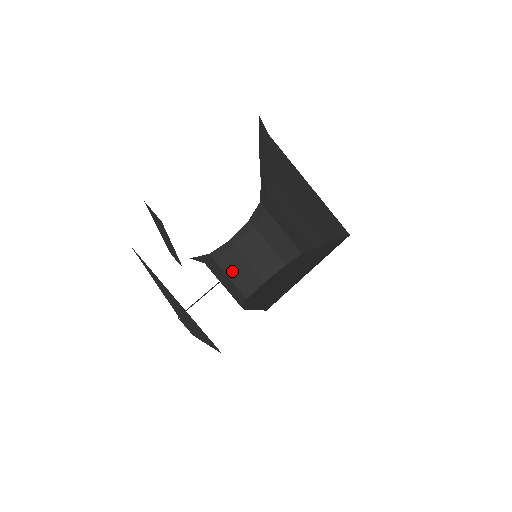
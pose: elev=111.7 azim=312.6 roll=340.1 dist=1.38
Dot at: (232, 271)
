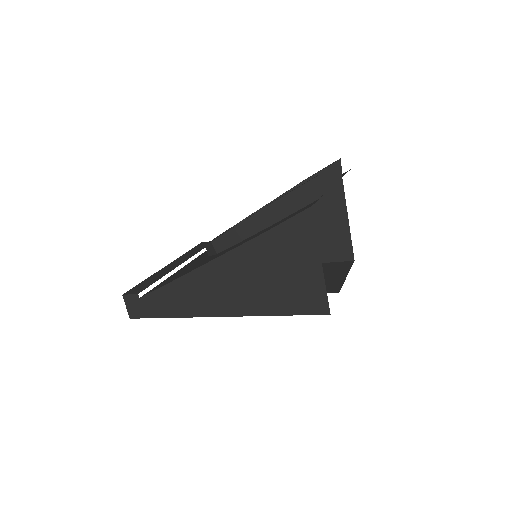
Dot at: occluded
